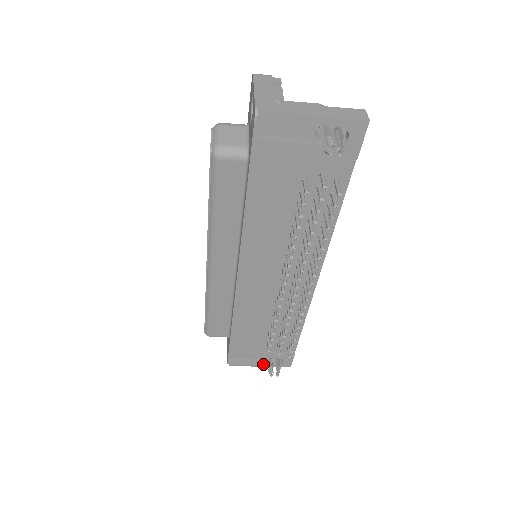
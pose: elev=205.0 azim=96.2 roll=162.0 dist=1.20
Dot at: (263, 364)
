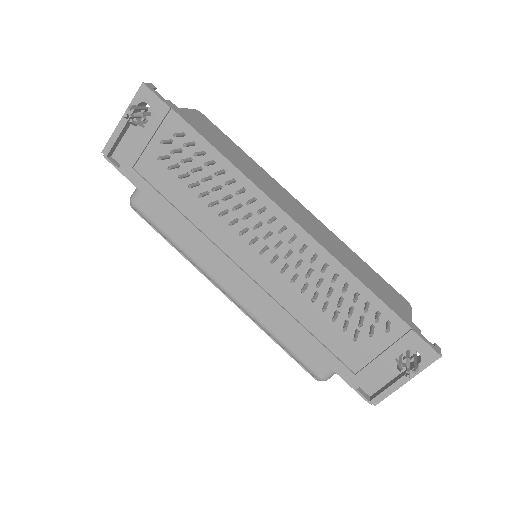
Dot at: (404, 375)
